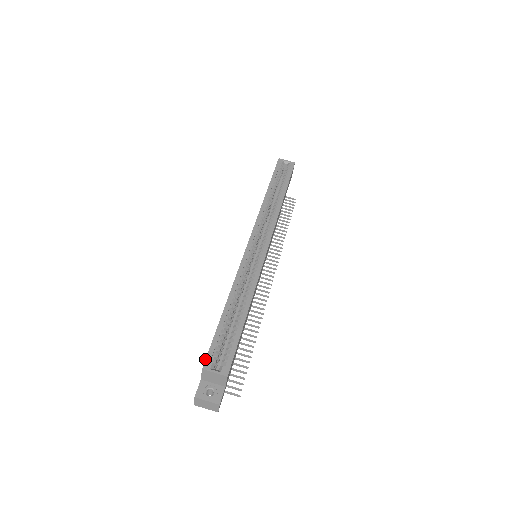
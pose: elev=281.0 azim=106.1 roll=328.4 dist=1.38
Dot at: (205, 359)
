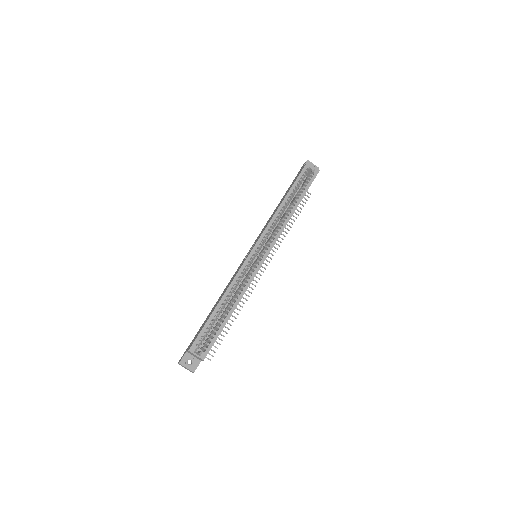
Dot at: (192, 344)
